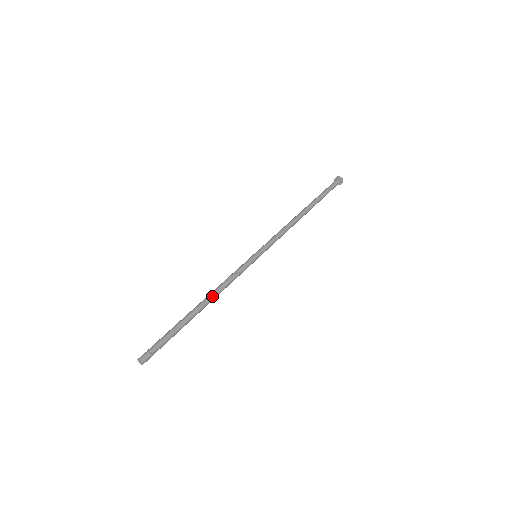
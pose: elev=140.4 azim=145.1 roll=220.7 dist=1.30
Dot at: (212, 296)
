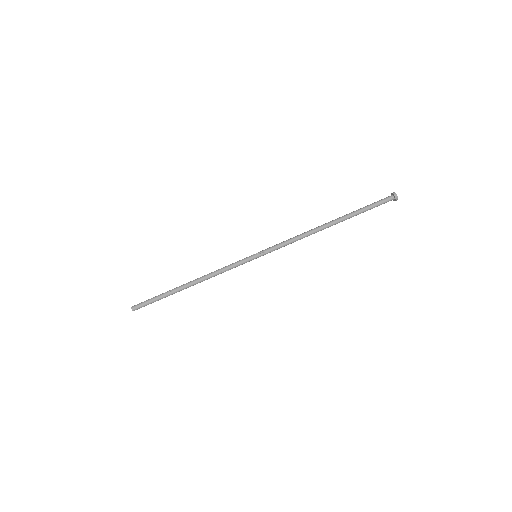
Dot at: occluded
